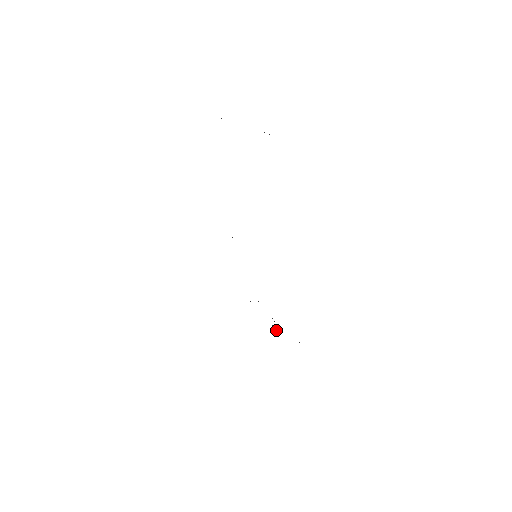
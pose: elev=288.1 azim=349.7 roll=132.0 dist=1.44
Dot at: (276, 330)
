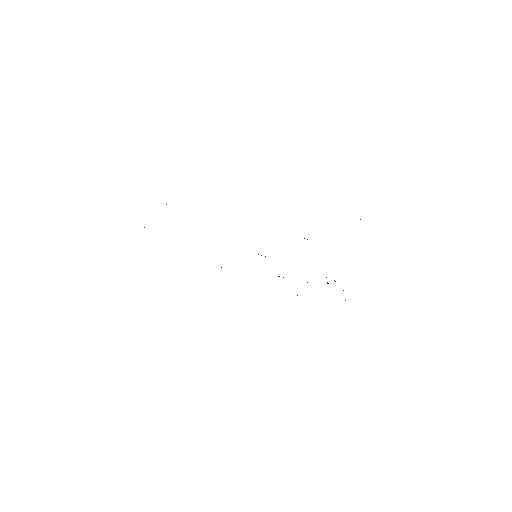
Dot at: (335, 281)
